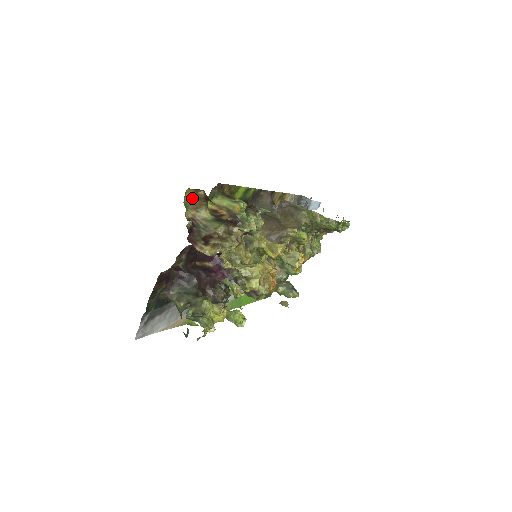
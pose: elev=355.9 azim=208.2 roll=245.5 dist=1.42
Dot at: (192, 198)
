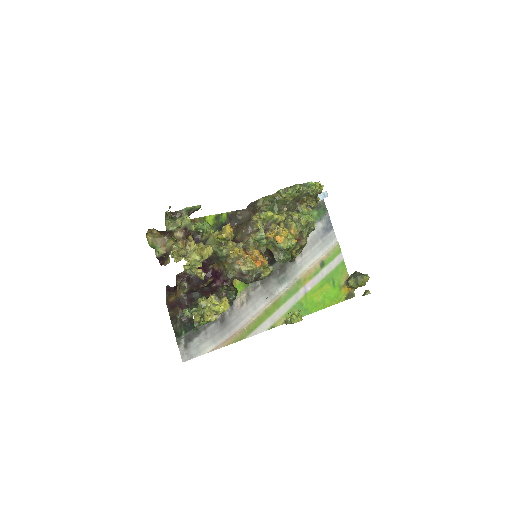
Dot at: (154, 239)
